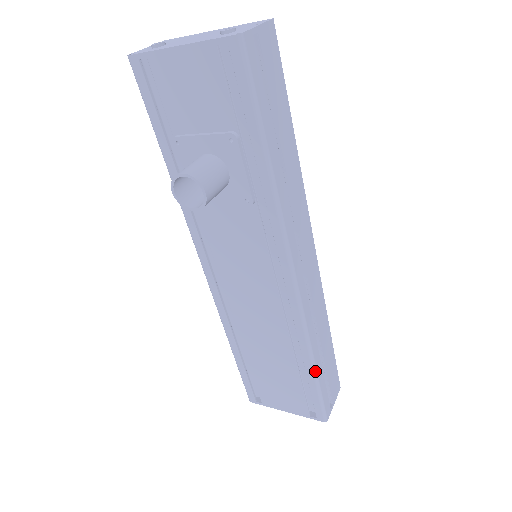
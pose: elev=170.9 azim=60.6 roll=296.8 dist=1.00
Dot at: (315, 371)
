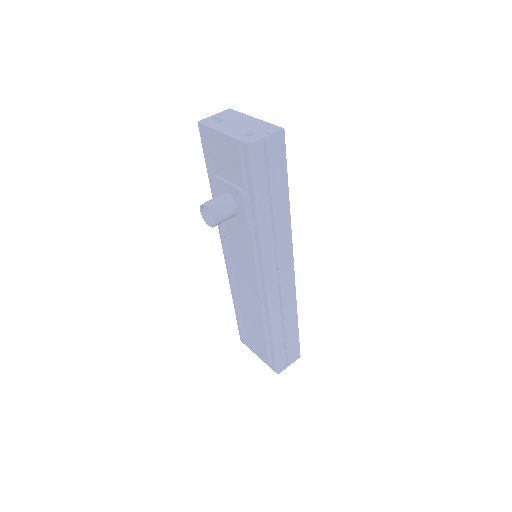
Dot at: (274, 340)
